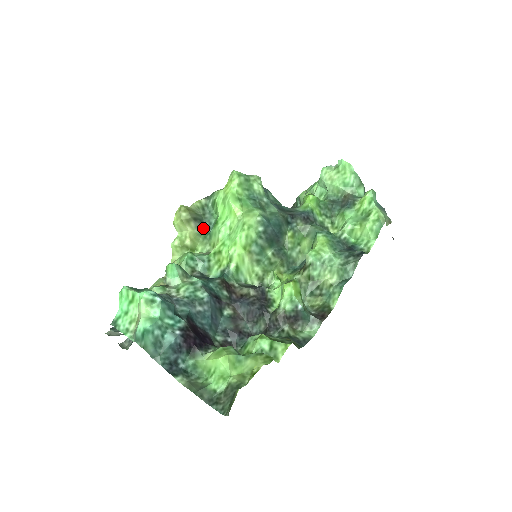
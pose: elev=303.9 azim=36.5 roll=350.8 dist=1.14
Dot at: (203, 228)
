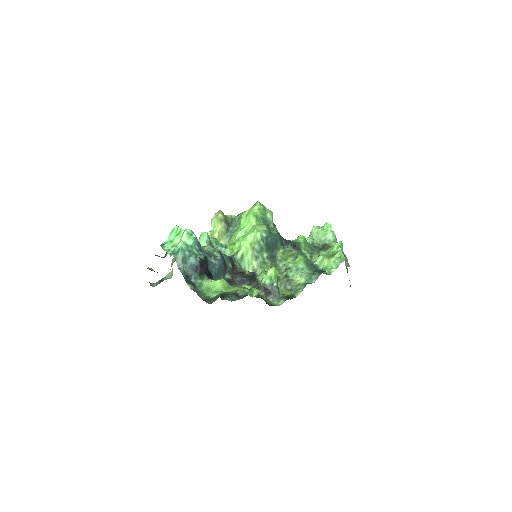
Dot at: (228, 230)
